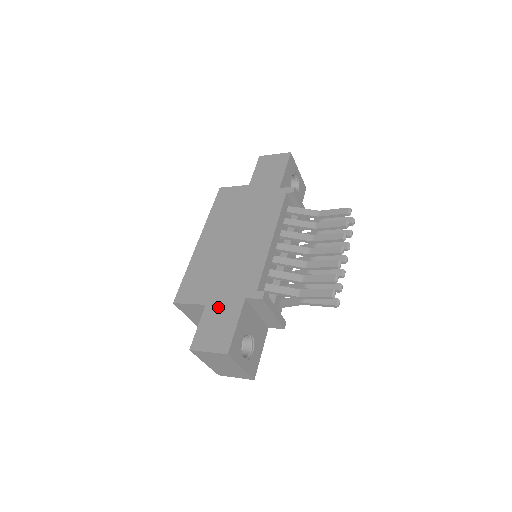
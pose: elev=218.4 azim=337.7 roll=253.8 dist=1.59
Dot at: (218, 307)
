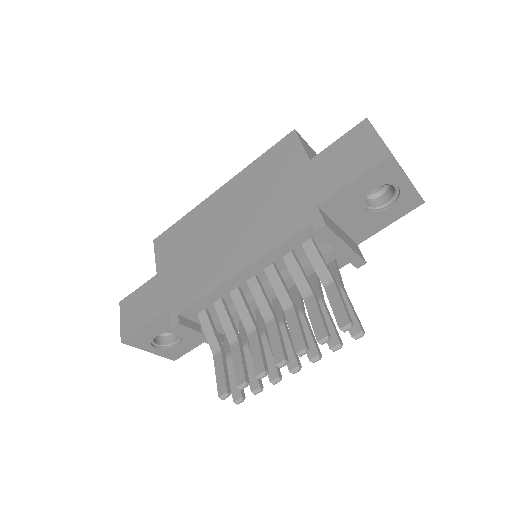
Dot at: (156, 289)
